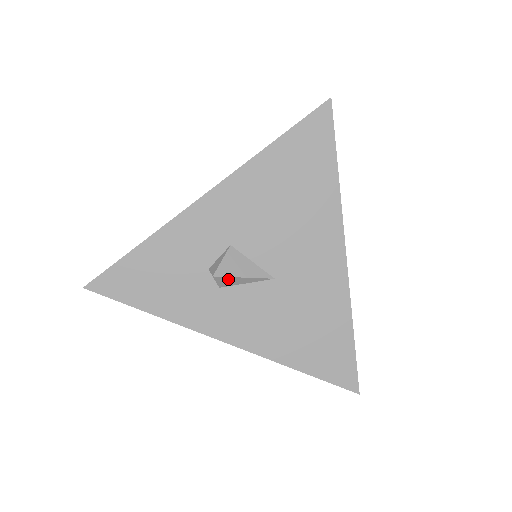
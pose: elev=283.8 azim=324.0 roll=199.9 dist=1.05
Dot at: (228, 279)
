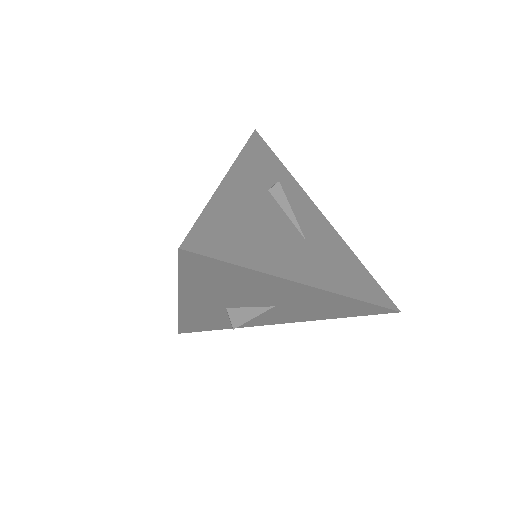
Dot at: (244, 322)
